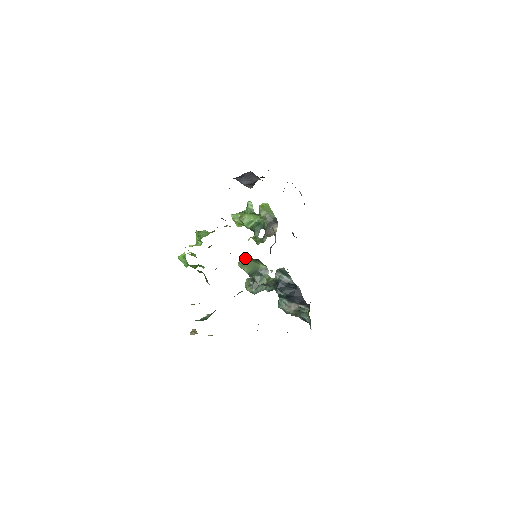
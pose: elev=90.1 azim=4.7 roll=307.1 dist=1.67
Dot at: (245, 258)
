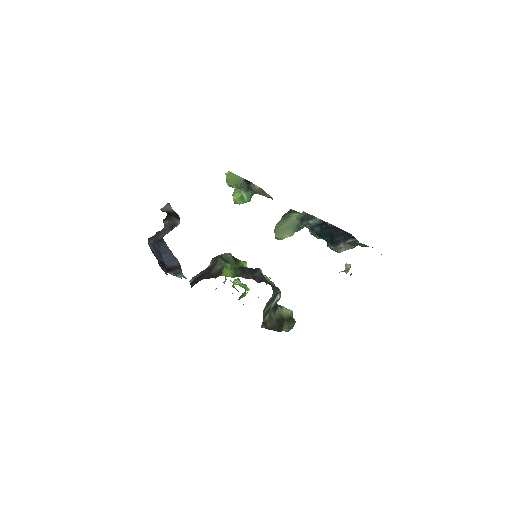
Dot at: (275, 229)
